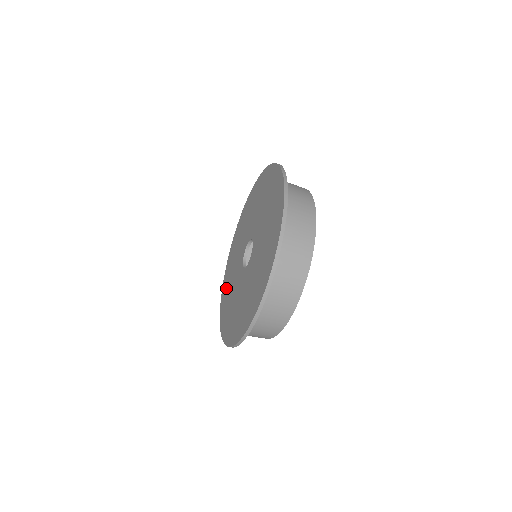
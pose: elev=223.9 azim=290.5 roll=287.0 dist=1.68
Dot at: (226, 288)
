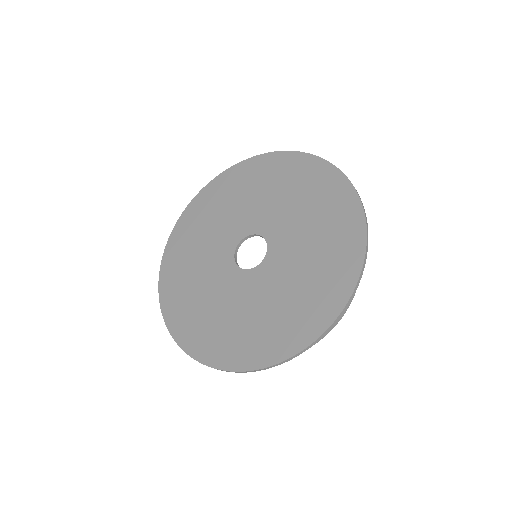
Dot at: (187, 236)
